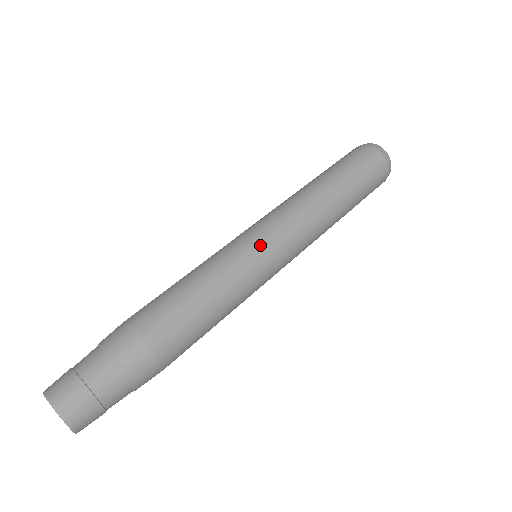
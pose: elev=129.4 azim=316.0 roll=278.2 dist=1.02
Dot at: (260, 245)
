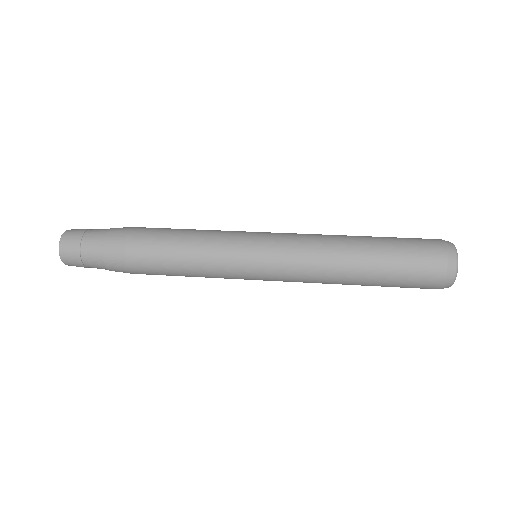
Dot at: (251, 258)
